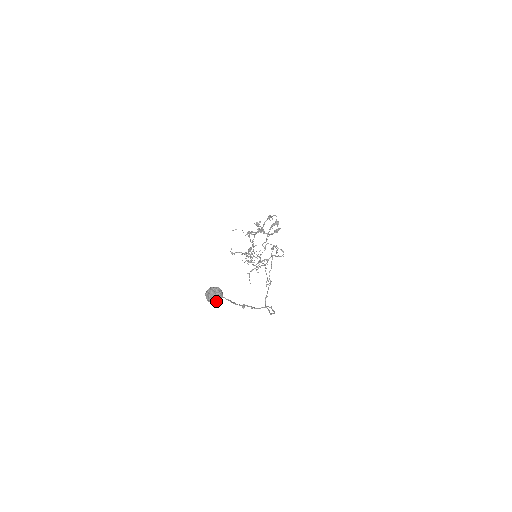
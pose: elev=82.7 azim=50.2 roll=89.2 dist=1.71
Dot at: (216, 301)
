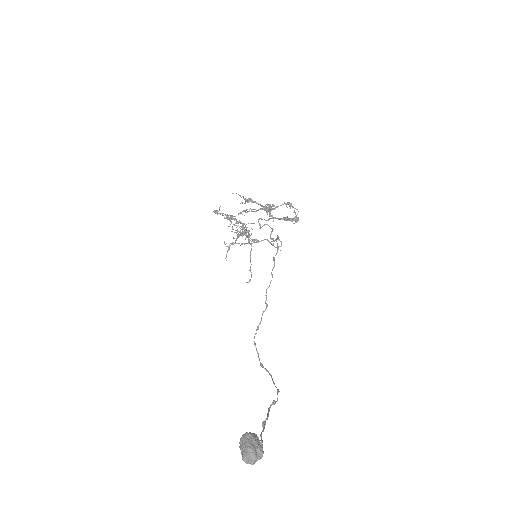
Dot at: occluded
